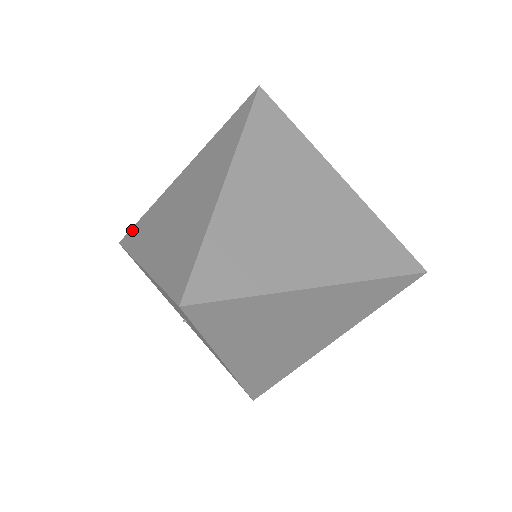
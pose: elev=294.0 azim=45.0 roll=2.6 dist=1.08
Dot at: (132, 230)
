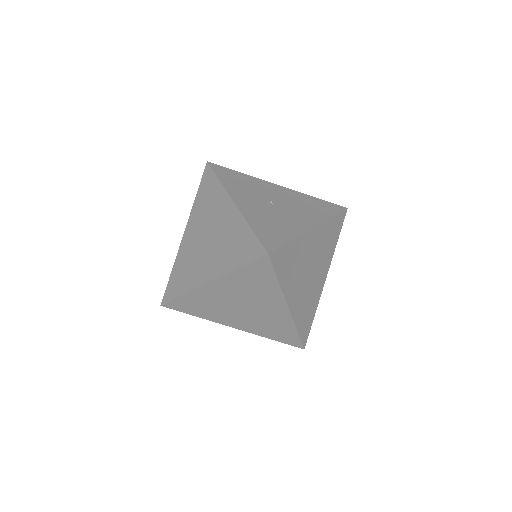
Dot at: (175, 303)
